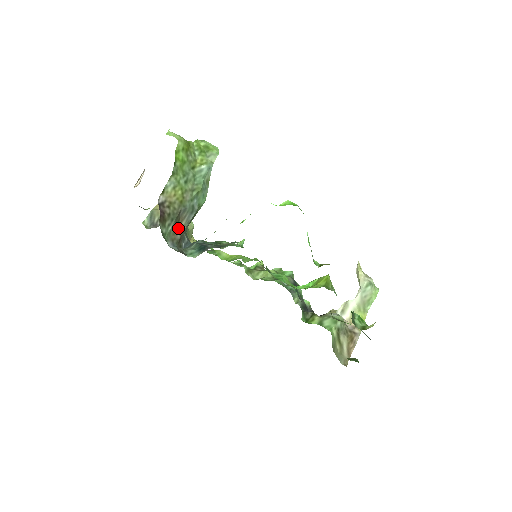
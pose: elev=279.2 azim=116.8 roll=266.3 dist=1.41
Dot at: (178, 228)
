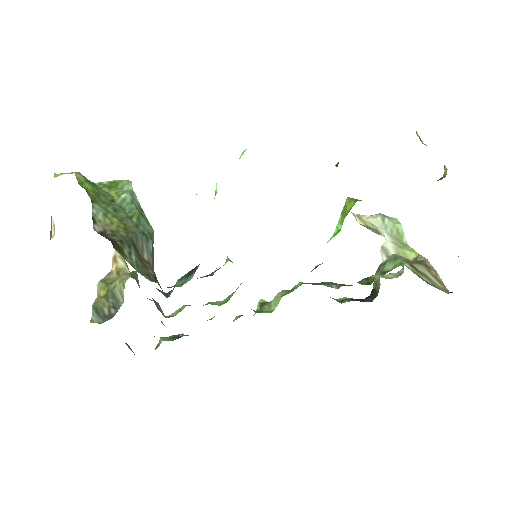
Dot at: (143, 263)
